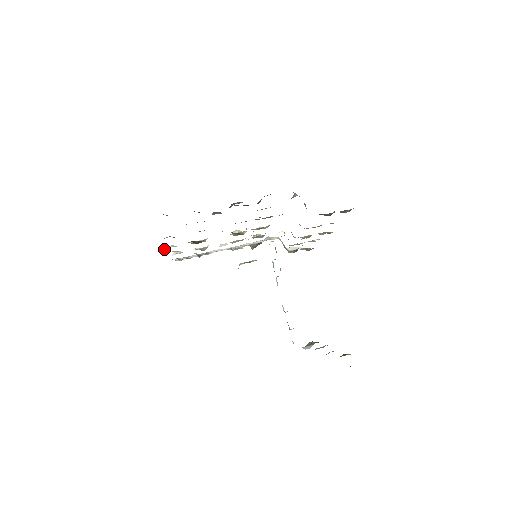
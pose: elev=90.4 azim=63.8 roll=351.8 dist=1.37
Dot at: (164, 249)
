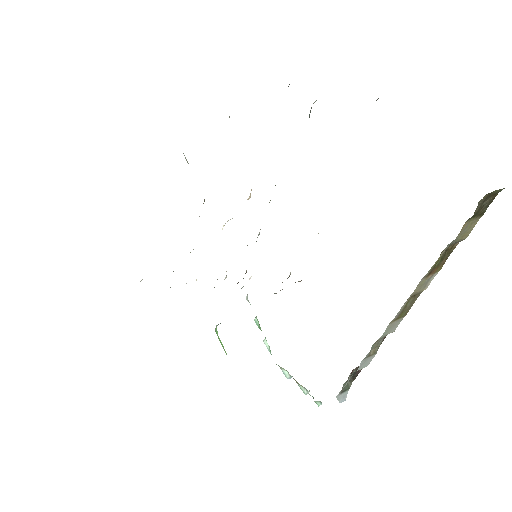
Dot at: occluded
